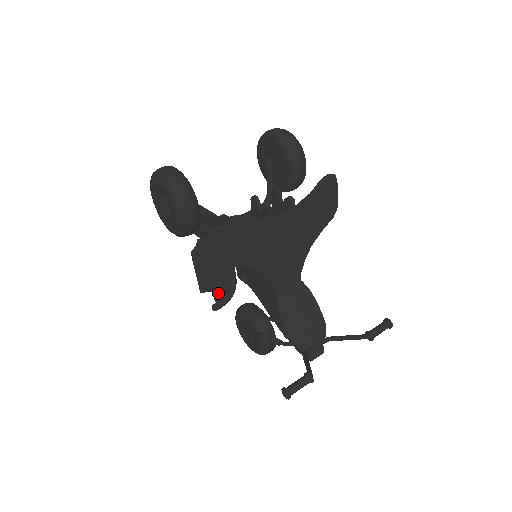
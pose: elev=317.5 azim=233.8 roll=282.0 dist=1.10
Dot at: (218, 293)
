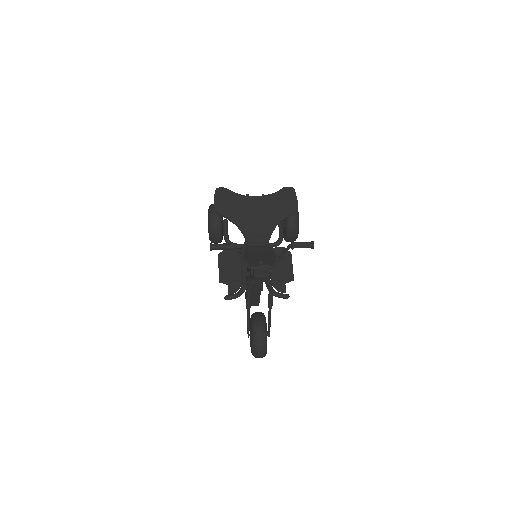
Dot at: (231, 287)
